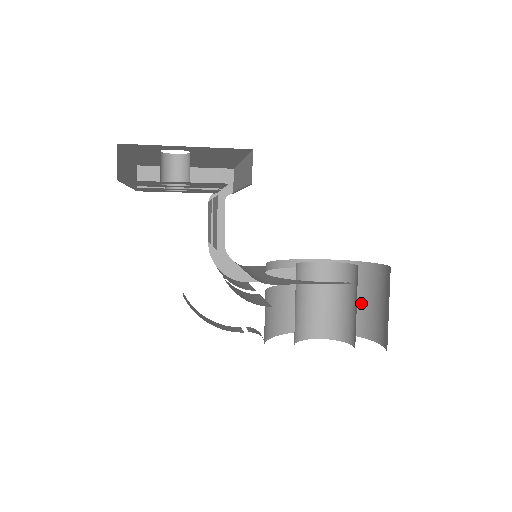
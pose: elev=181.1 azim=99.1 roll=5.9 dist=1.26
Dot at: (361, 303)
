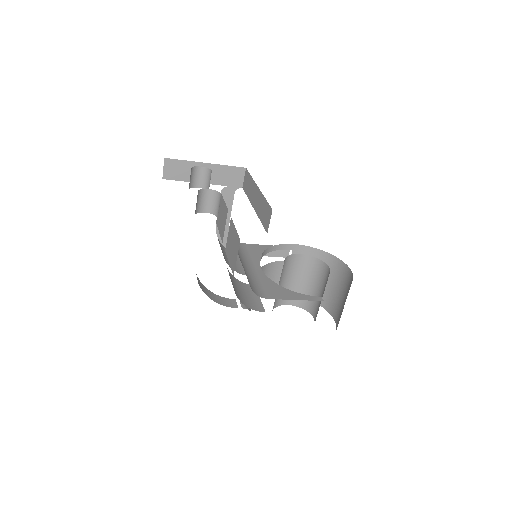
Dot at: occluded
